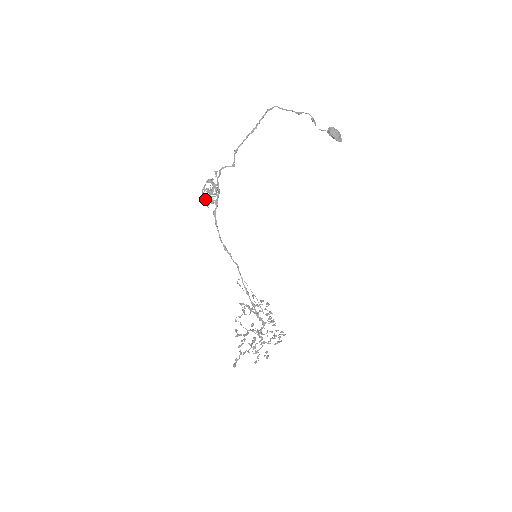
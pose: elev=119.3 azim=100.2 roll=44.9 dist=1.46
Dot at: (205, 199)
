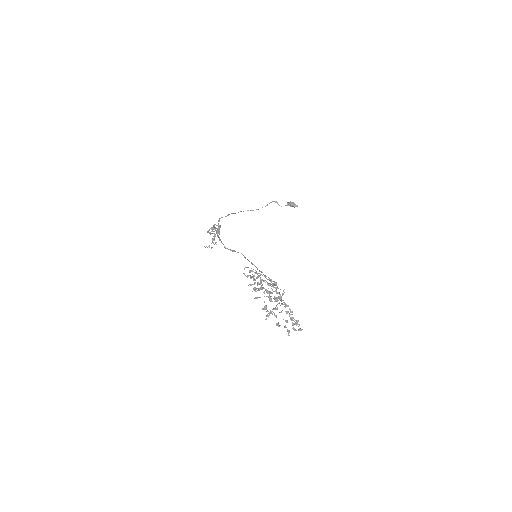
Dot at: (209, 245)
